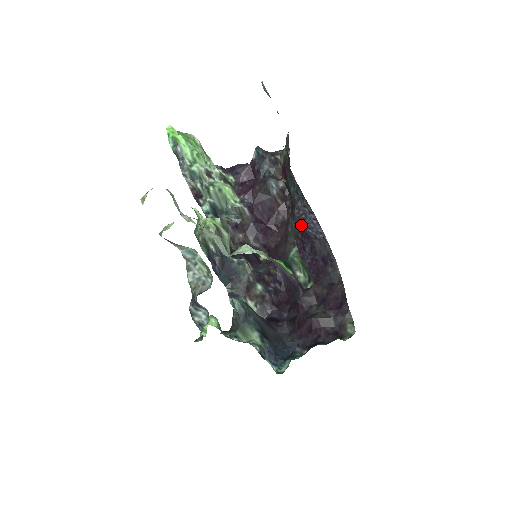
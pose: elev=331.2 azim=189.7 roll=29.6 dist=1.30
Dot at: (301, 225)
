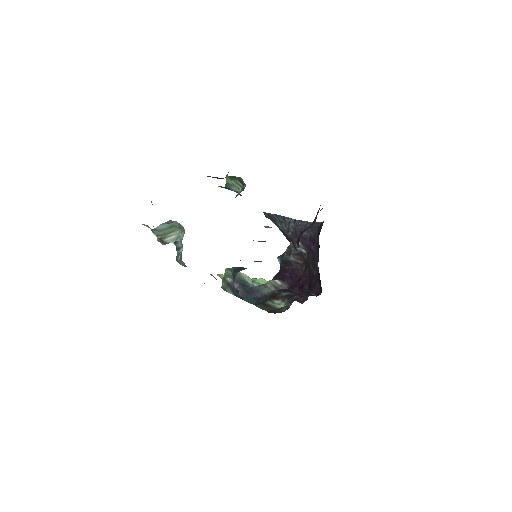
Dot at: (296, 236)
